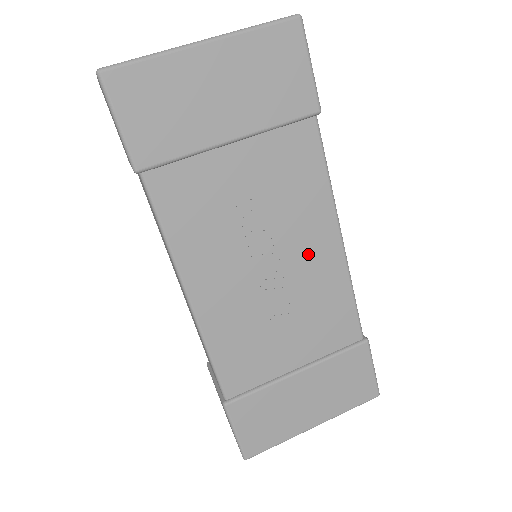
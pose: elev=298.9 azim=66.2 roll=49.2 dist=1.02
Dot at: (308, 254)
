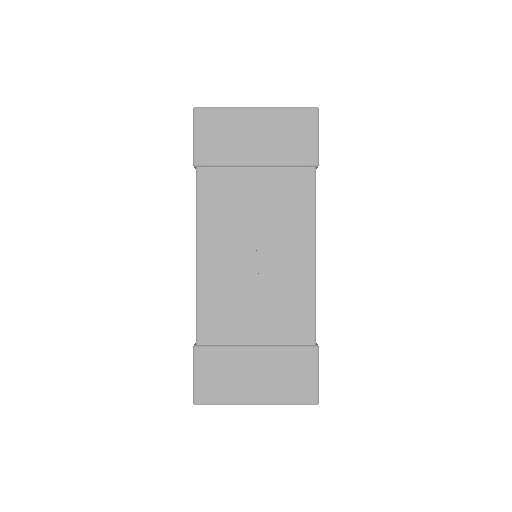
Dot at: (287, 257)
